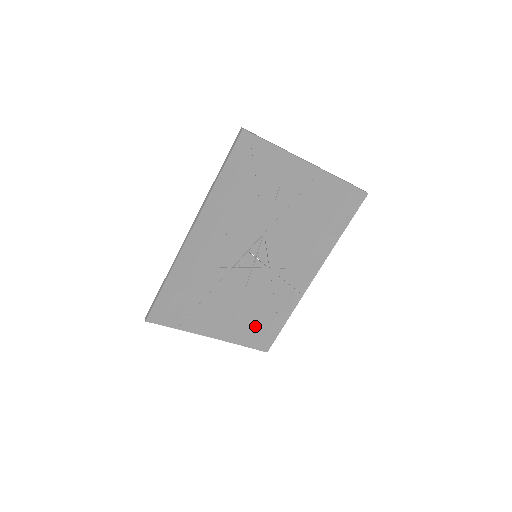
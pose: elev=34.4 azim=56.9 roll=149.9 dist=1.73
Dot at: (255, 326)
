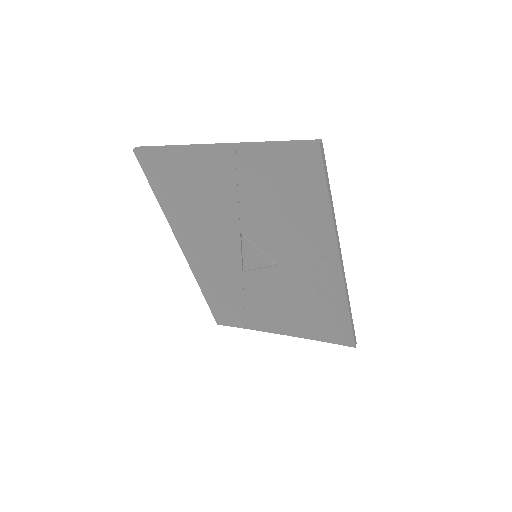
Dot at: (317, 322)
